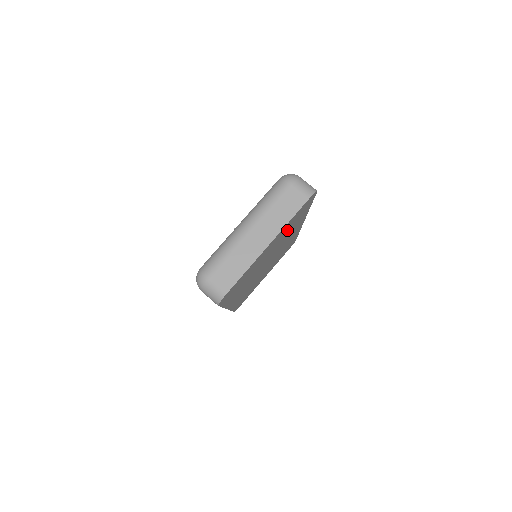
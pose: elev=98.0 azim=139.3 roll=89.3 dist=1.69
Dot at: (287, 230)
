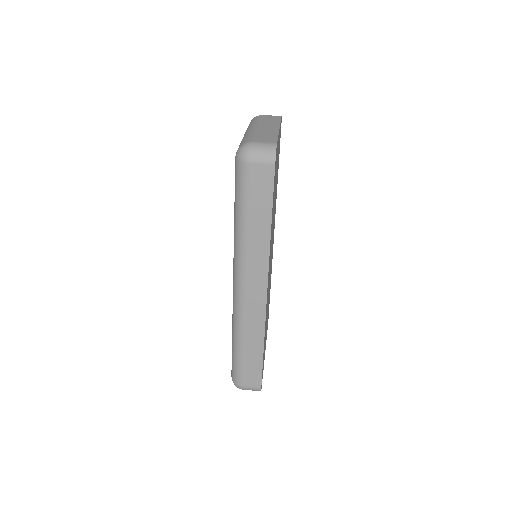
Dot at: occluded
